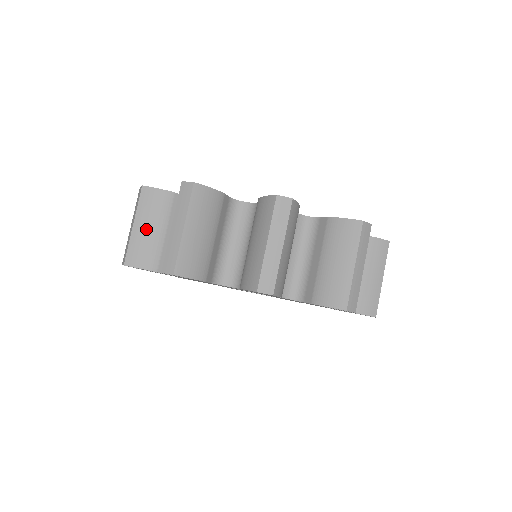
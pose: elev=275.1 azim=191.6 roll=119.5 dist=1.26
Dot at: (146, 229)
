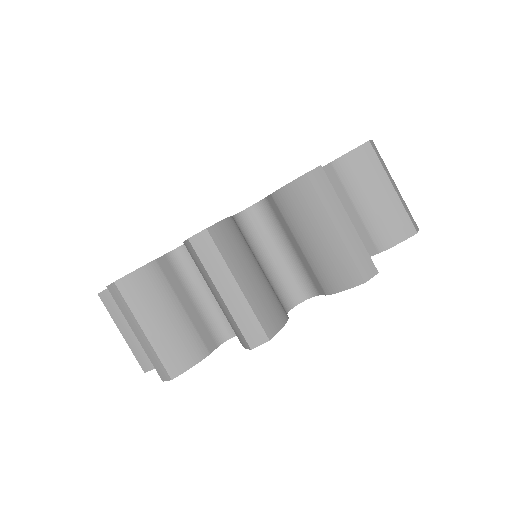
Dot at: (162, 323)
